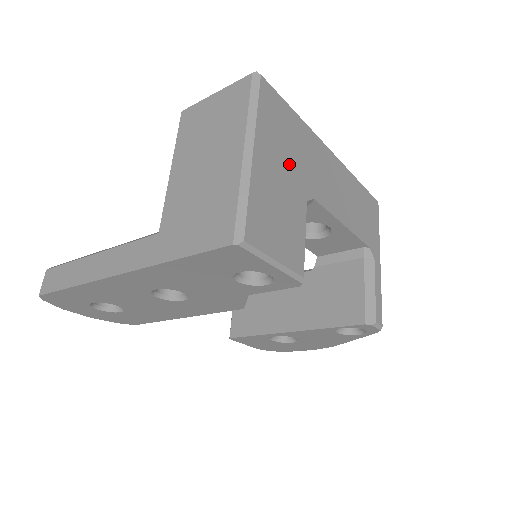
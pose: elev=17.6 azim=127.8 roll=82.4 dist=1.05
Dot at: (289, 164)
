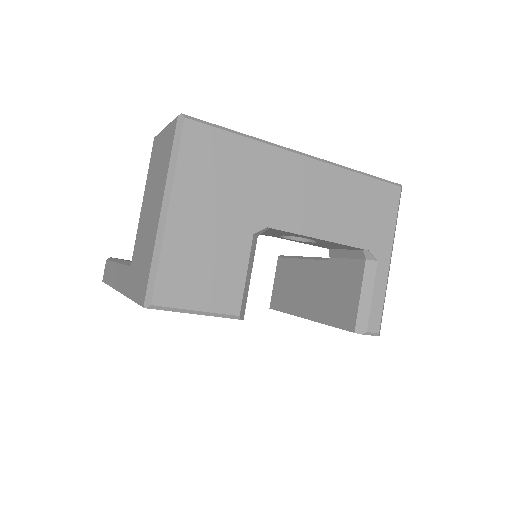
Dot at: (226, 203)
